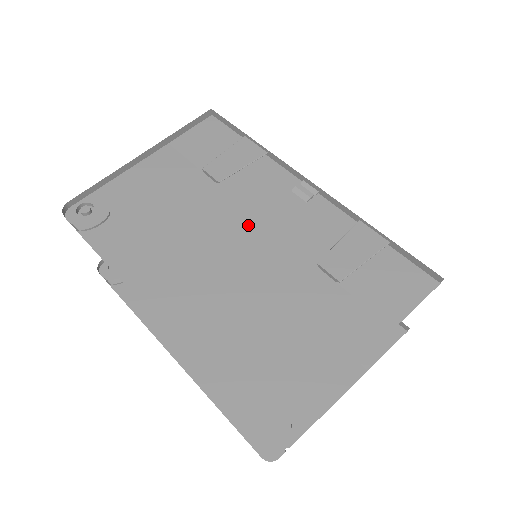
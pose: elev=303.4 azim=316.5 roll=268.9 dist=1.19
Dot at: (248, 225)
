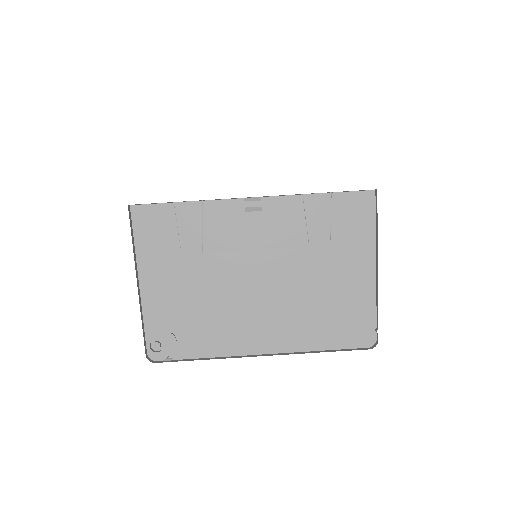
Dot at: (249, 260)
